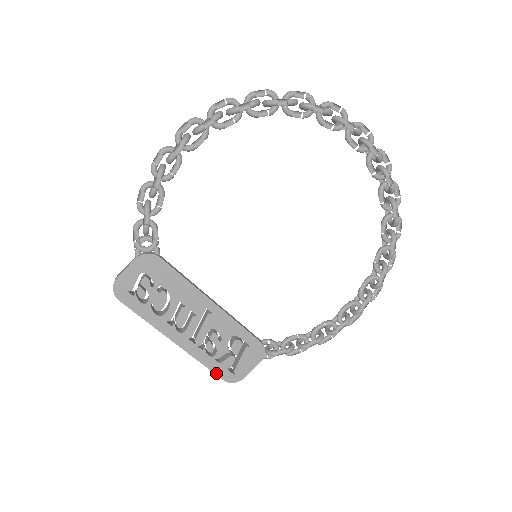
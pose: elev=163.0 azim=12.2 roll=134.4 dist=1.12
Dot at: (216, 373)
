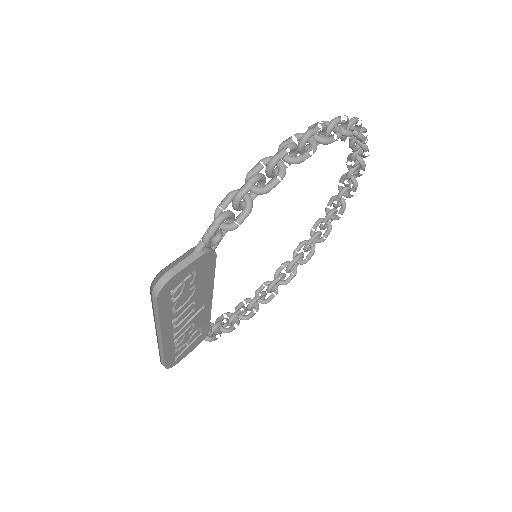
Dot at: (166, 362)
